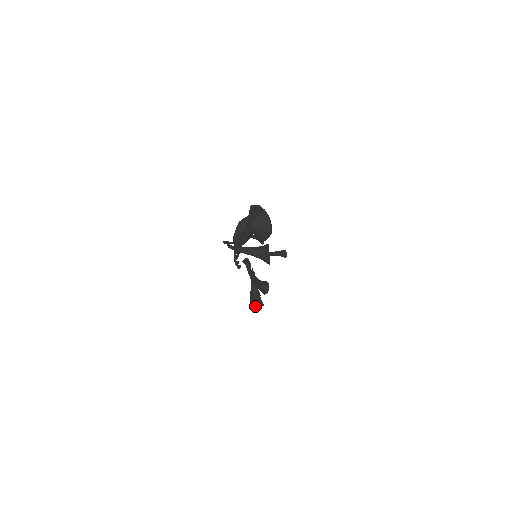
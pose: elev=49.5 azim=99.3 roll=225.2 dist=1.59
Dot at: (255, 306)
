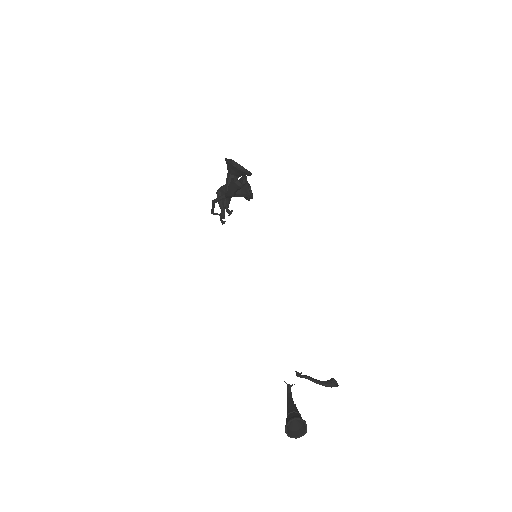
Dot at: (291, 419)
